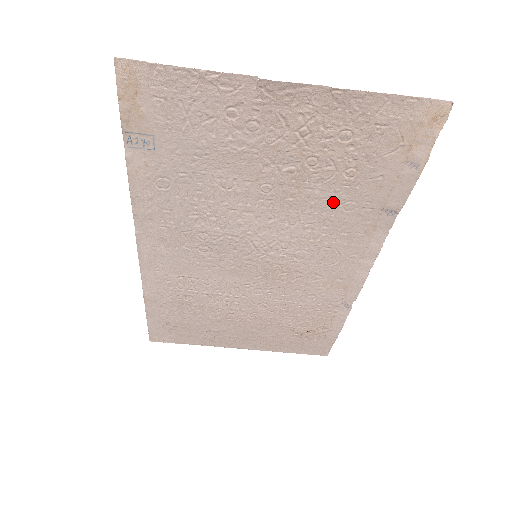
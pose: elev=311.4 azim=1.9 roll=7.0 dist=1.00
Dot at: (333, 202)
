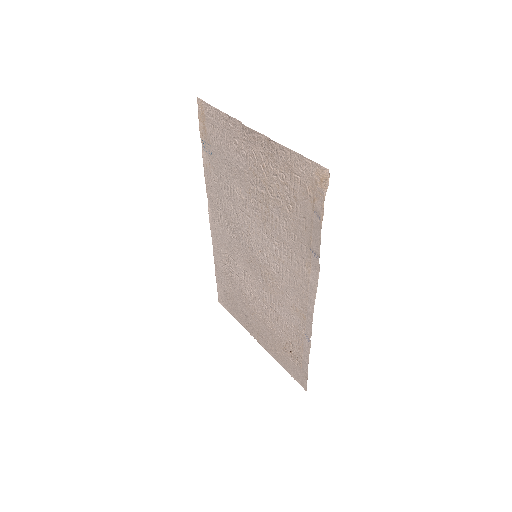
Dot at: (285, 229)
